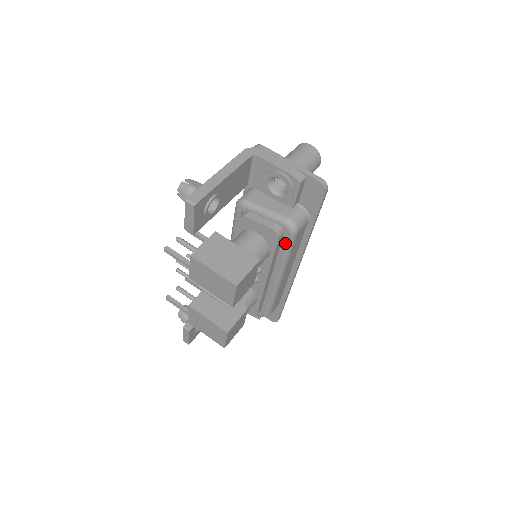
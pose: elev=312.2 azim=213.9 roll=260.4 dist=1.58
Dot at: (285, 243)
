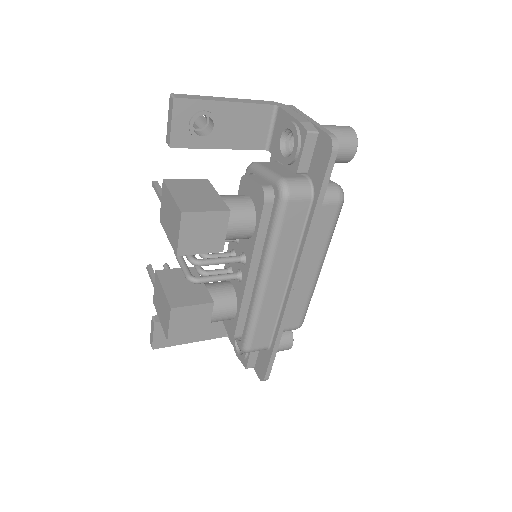
Dot at: (273, 214)
